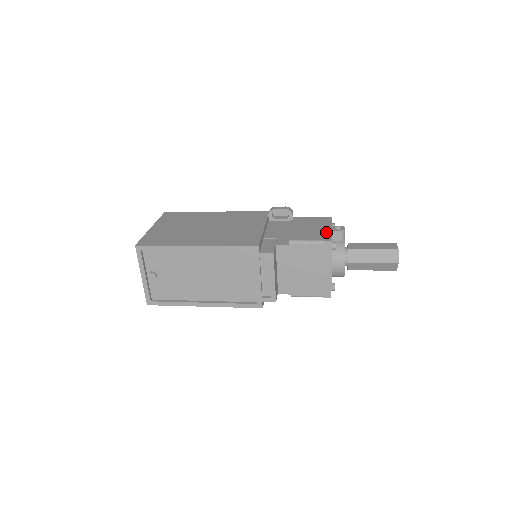
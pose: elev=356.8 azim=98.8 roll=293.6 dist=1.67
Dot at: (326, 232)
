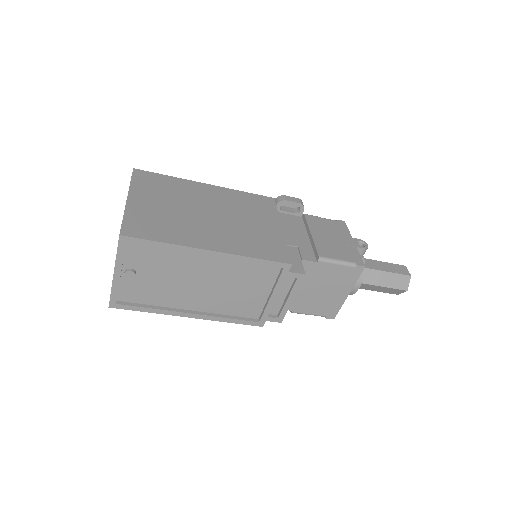
Dot at: (352, 248)
